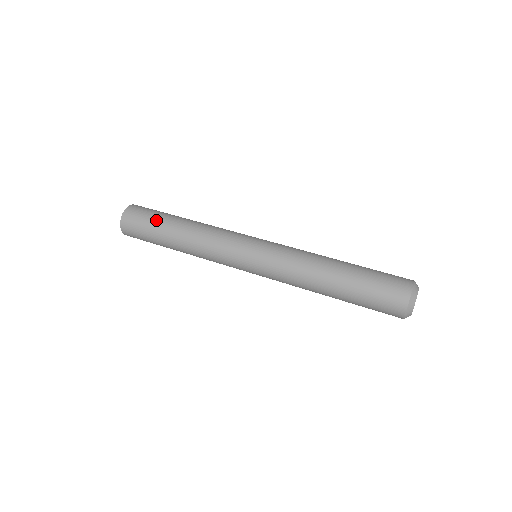
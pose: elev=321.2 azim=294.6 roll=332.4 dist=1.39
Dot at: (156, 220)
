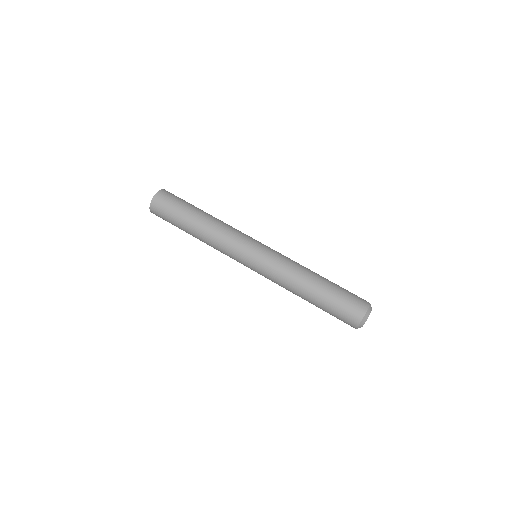
Dot at: (175, 222)
